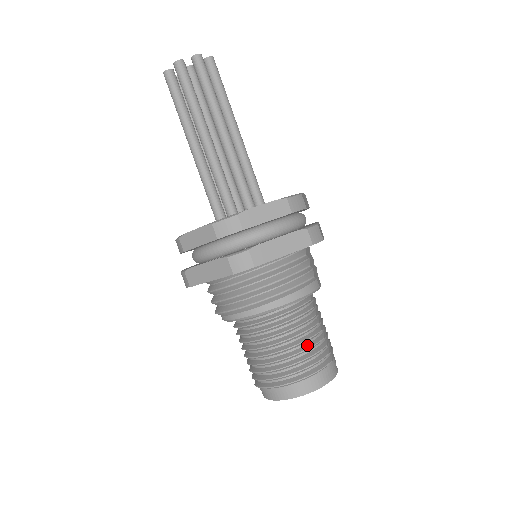
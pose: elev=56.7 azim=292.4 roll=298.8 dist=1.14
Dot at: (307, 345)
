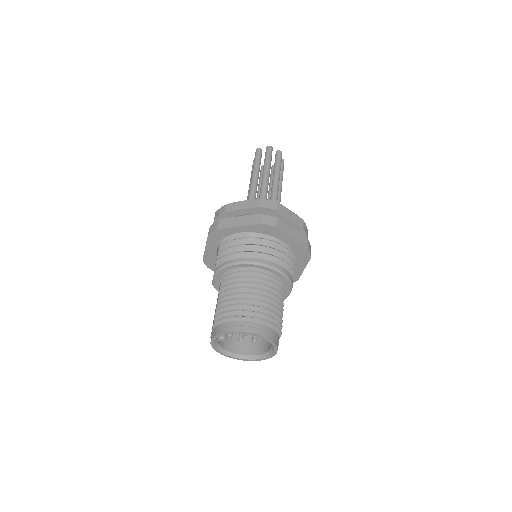
Dot at: (274, 306)
